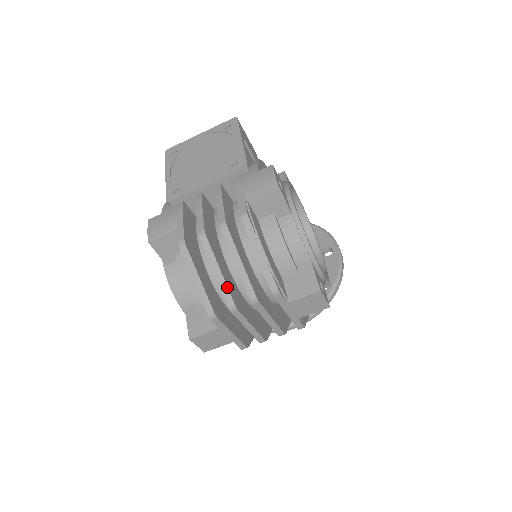
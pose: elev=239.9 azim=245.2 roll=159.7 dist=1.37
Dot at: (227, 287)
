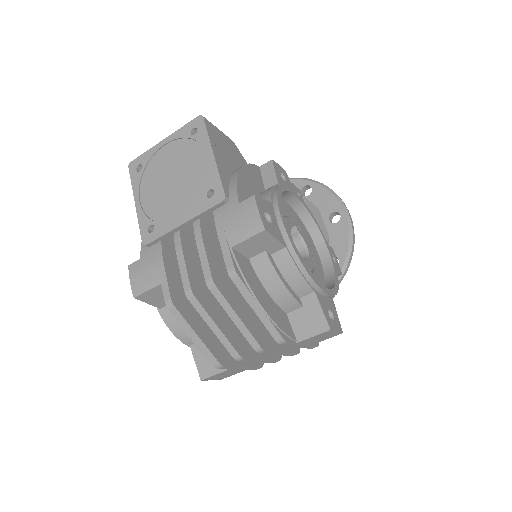
Dot at: (228, 341)
